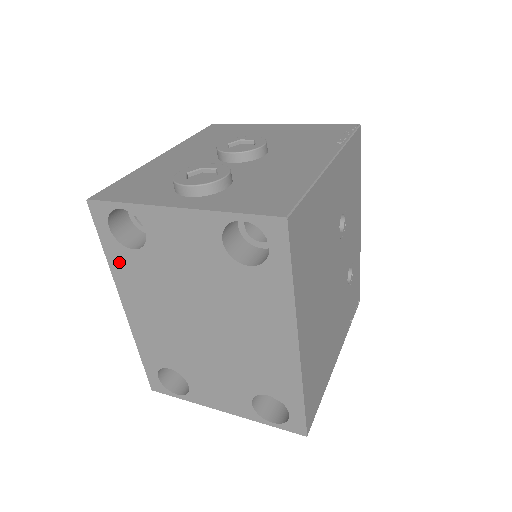
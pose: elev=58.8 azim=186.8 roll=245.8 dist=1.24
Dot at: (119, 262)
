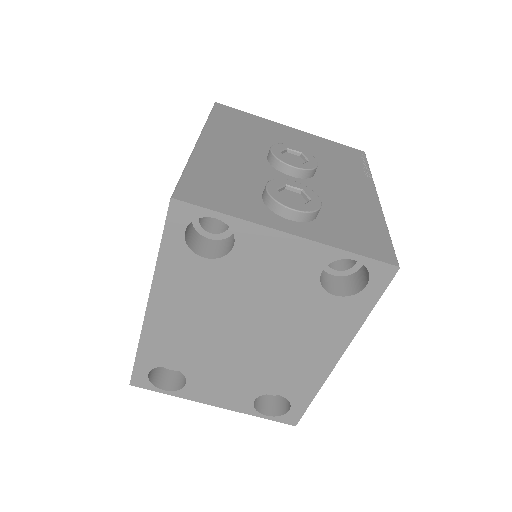
Dot at: (174, 265)
